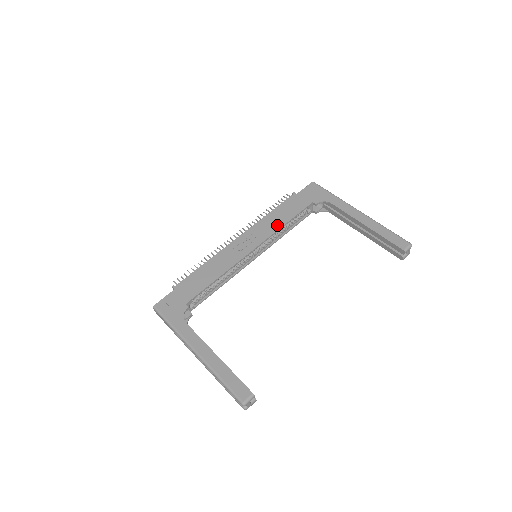
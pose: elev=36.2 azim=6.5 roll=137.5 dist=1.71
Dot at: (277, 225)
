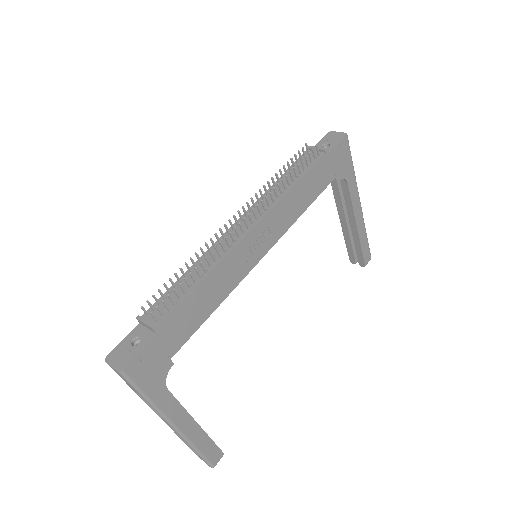
Dot at: (297, 213)
